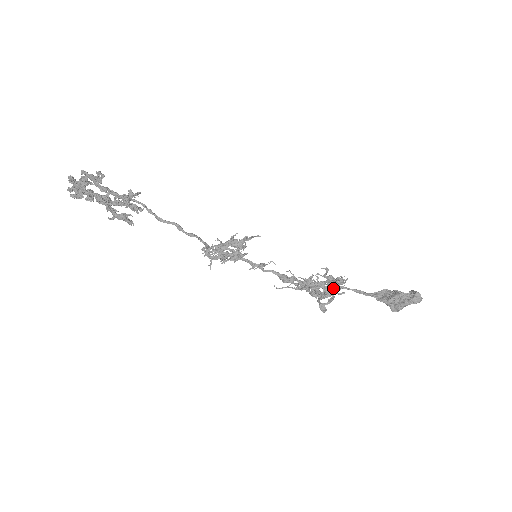
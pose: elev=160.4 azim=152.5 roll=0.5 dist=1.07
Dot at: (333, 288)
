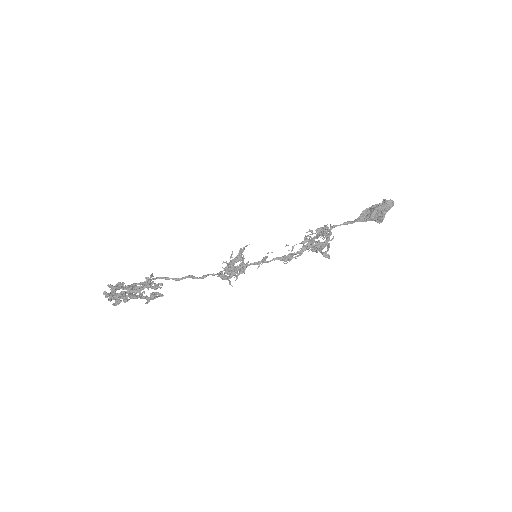
Dot at: (324, 238)
